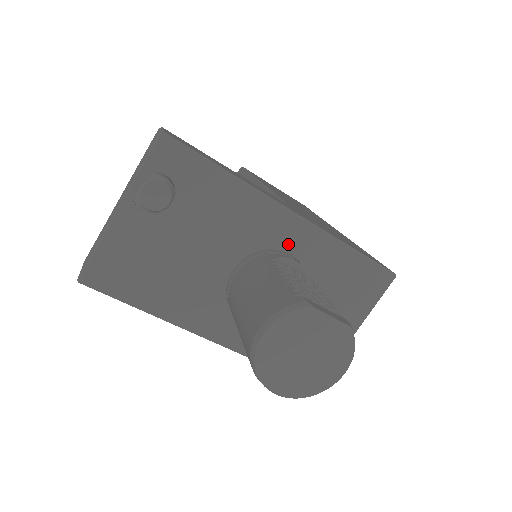
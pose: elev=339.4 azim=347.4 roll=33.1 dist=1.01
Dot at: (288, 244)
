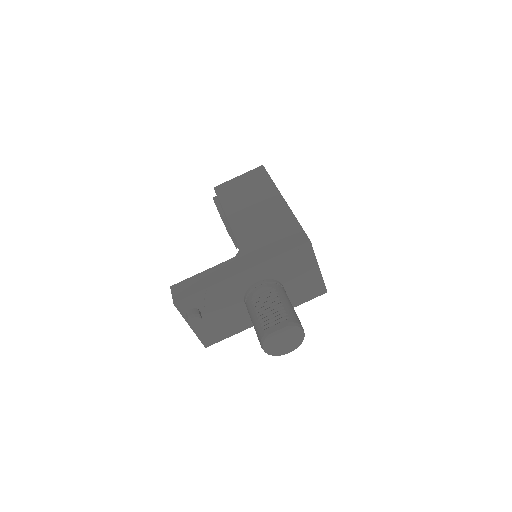
Dot at: (253, 280)
